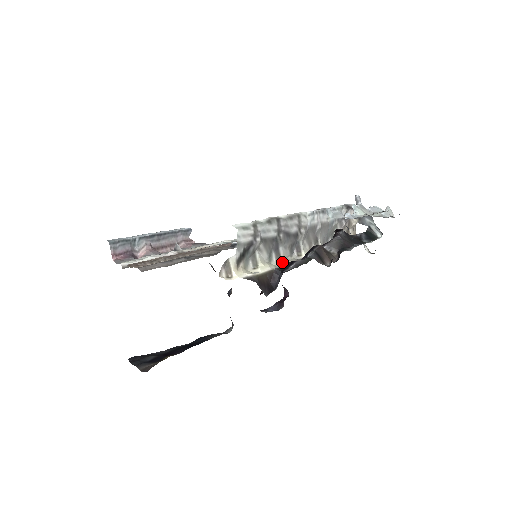
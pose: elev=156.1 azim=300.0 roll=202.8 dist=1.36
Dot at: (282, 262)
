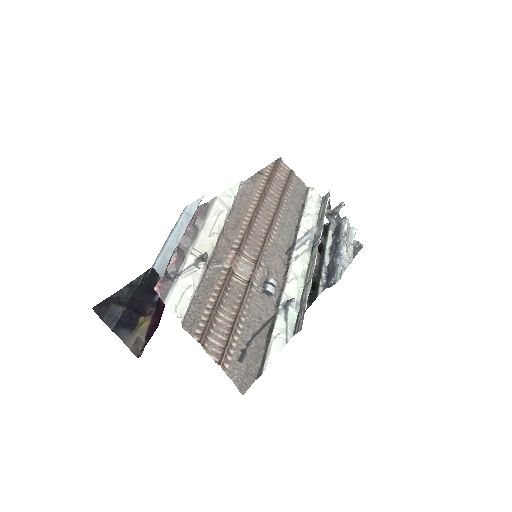
Dot at: occluded
